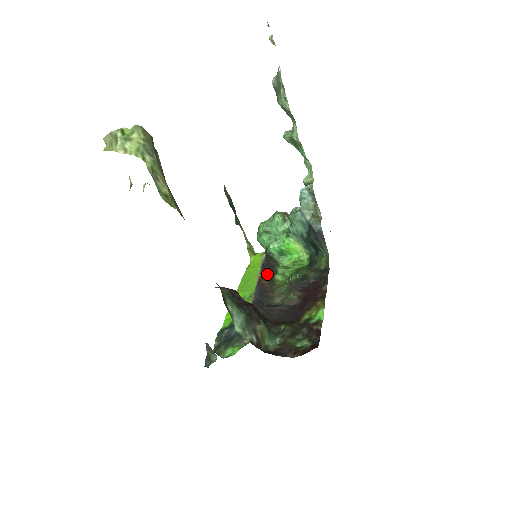
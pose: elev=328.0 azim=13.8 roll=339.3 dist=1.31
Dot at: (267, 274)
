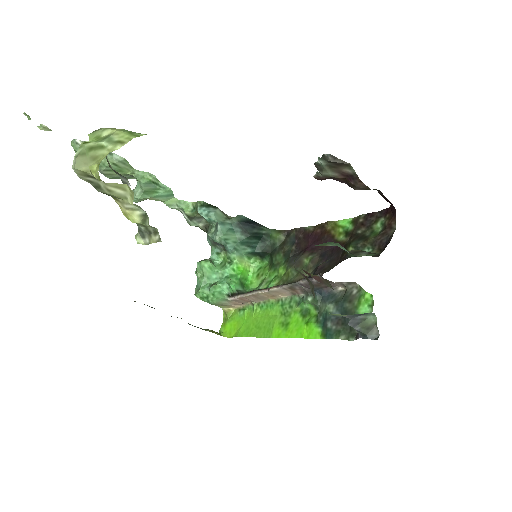
Dot at: occluded
